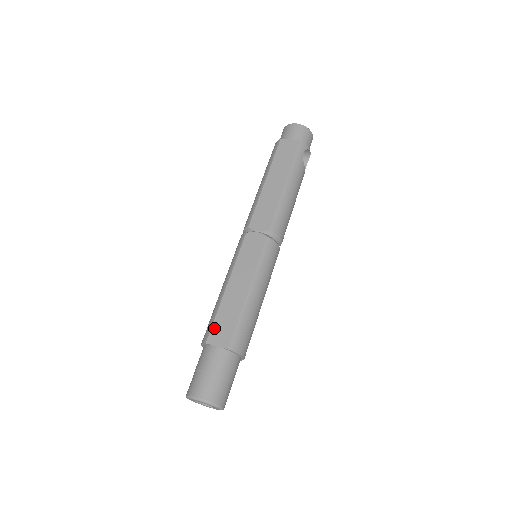
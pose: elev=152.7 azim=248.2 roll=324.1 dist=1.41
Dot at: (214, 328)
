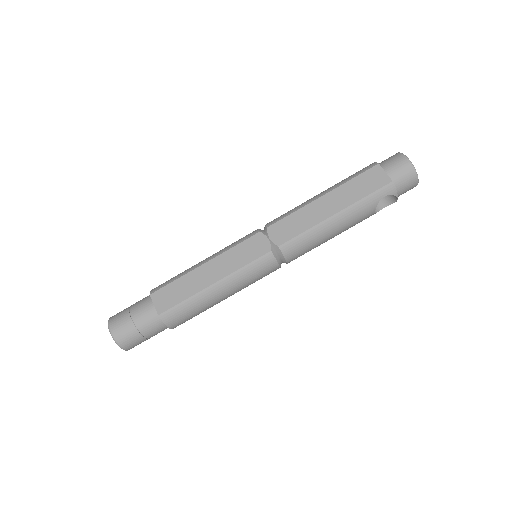
Dot at: (165, 289)
